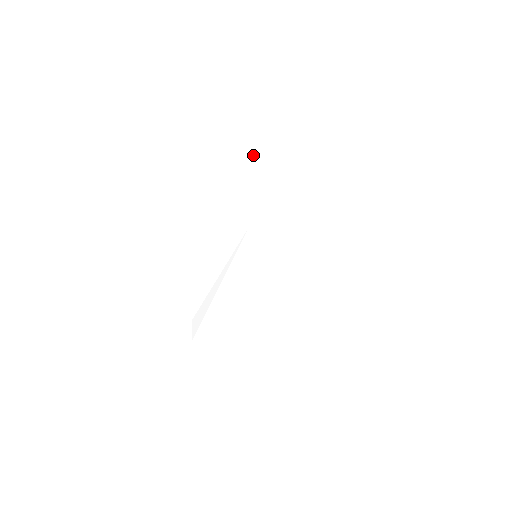
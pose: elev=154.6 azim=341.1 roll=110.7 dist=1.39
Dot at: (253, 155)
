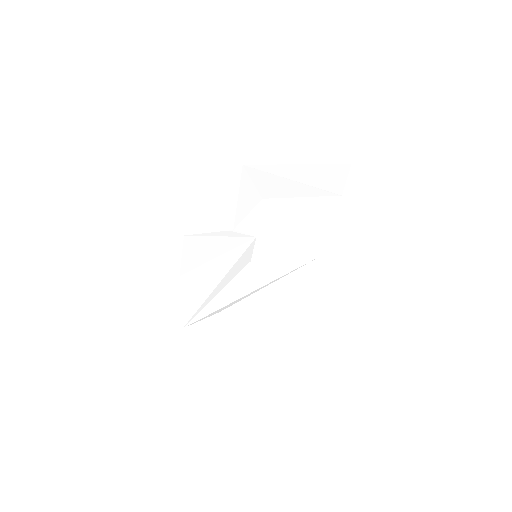
Dot at: (278, 184)
